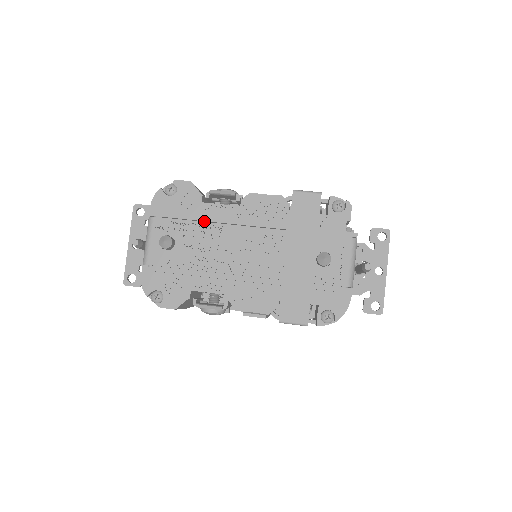
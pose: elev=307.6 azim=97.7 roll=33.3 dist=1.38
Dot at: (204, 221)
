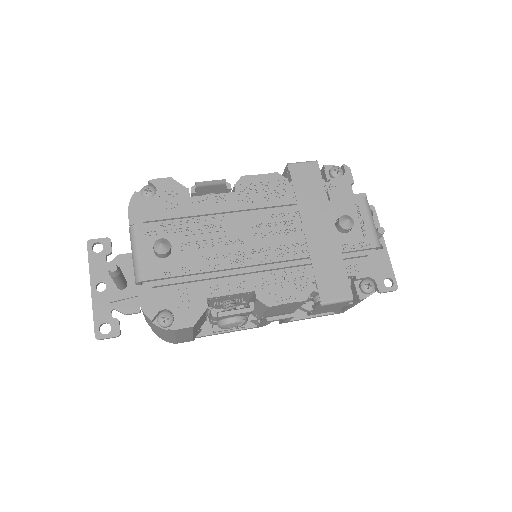
Dot at: (200, 215)
